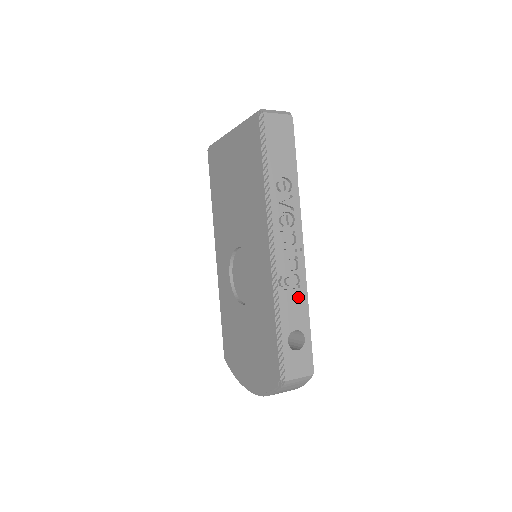
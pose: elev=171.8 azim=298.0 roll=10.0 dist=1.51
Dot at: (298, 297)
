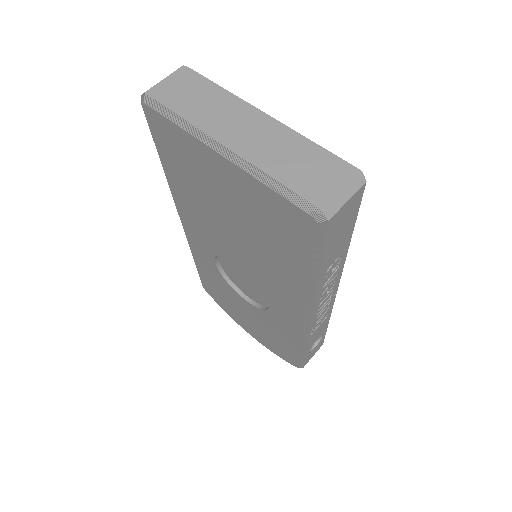
Dot at: (323, 323)
